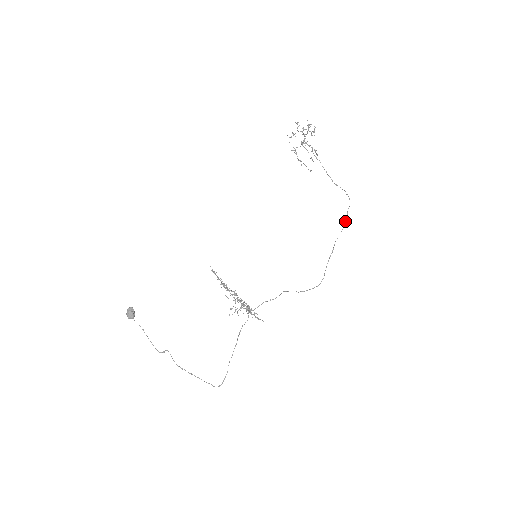
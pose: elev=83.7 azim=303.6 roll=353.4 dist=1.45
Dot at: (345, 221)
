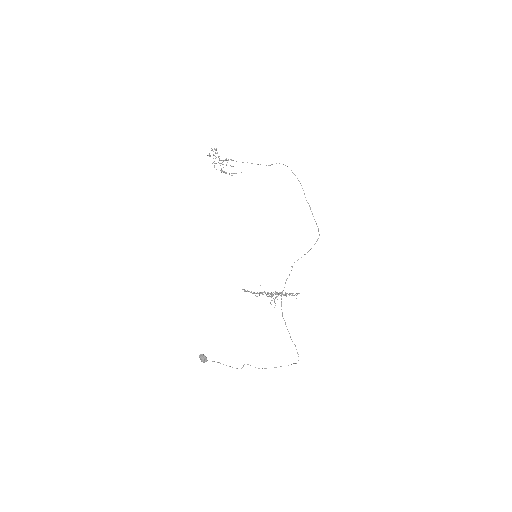
Dot at: occluded
